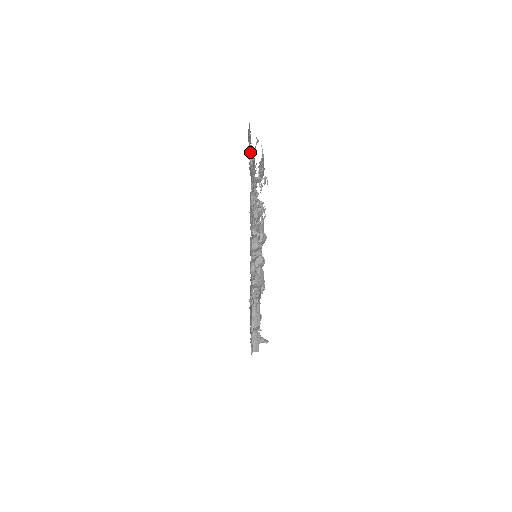
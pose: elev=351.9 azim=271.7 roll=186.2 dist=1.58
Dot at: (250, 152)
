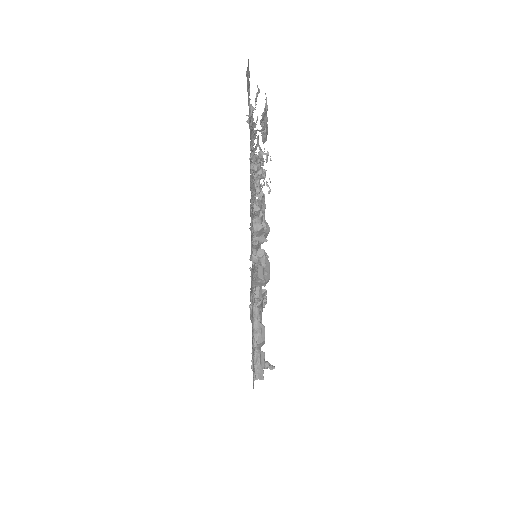
Dot at: occluded
